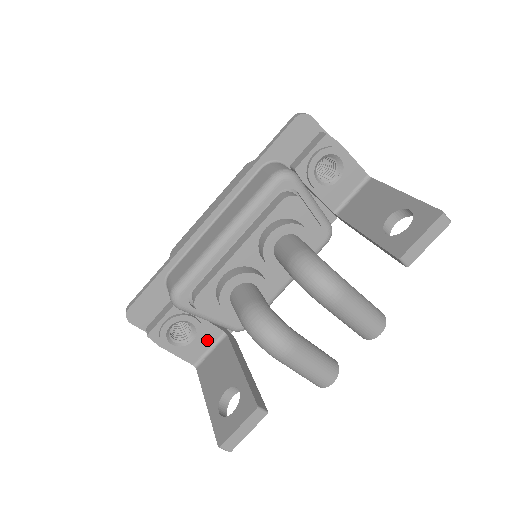
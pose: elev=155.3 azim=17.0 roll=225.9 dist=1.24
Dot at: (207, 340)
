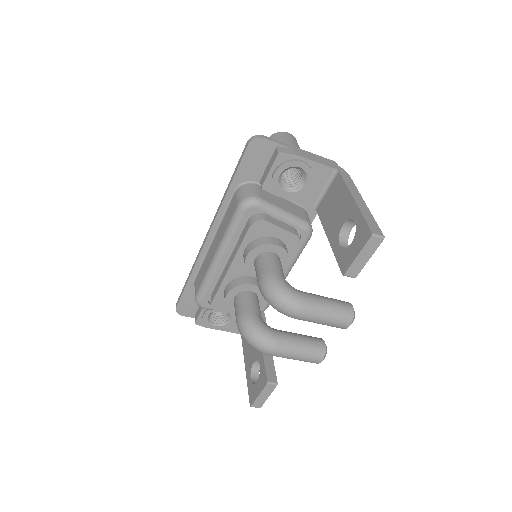
Dot at: occluded
